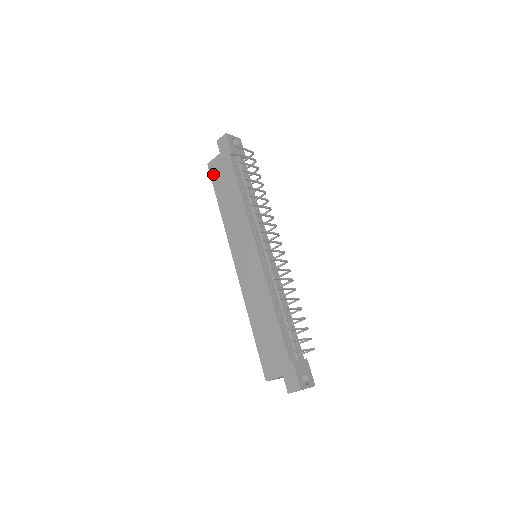
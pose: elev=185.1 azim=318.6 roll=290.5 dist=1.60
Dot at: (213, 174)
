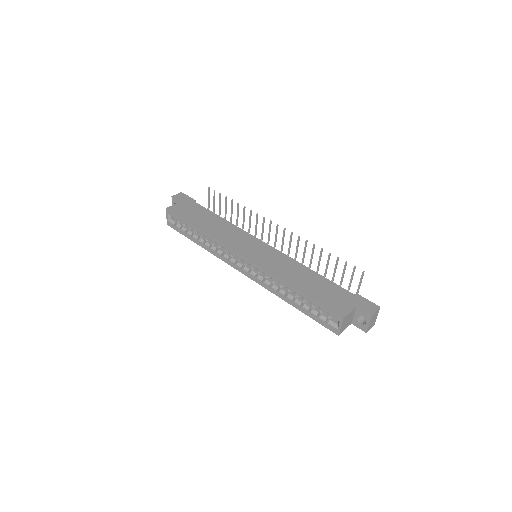
Dot at: (178, 212)
